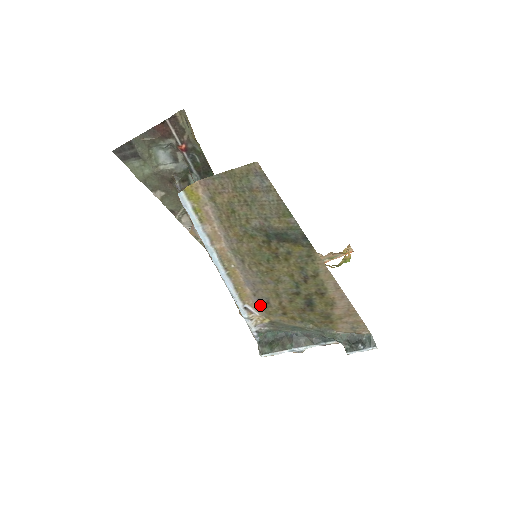
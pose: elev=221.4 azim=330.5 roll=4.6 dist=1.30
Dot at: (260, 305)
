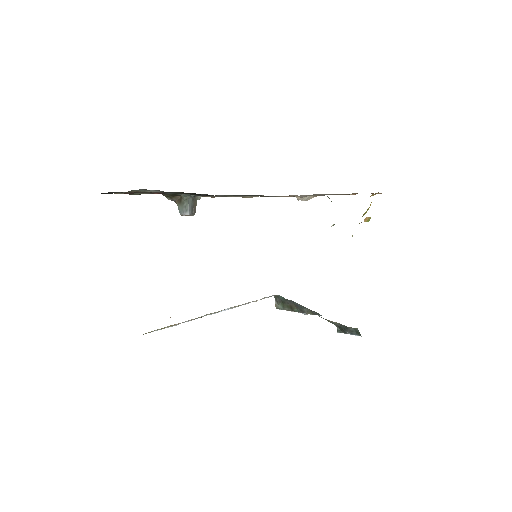
Dot at: occluded
